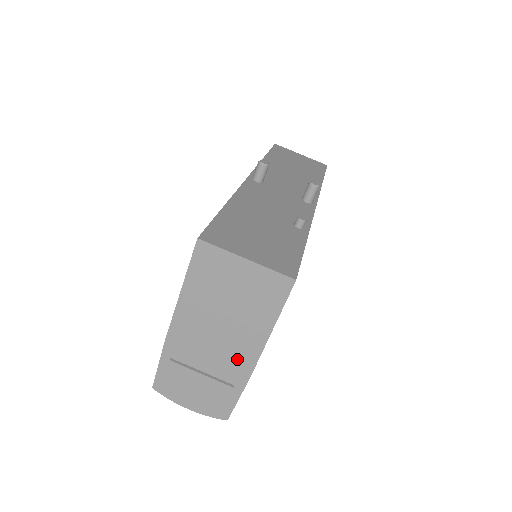
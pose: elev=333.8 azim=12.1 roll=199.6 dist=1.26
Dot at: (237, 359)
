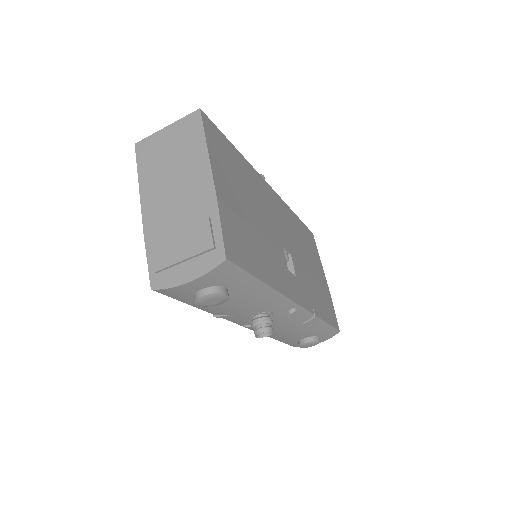
Dot at: (199, 193)
